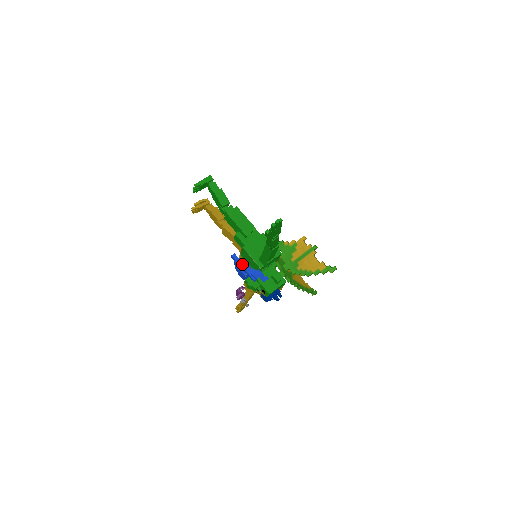
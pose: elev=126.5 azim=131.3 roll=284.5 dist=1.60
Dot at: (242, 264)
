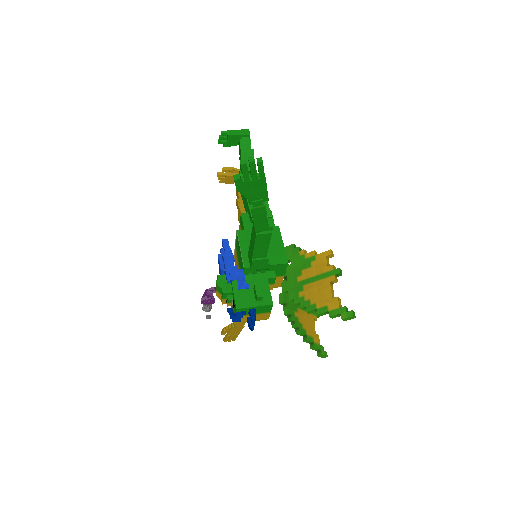
Dot at: (227, 254)
